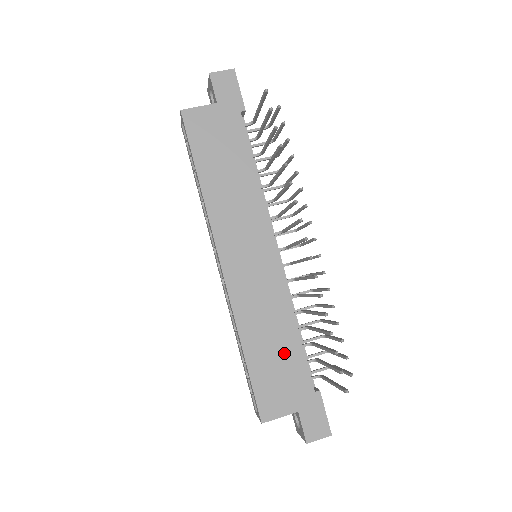
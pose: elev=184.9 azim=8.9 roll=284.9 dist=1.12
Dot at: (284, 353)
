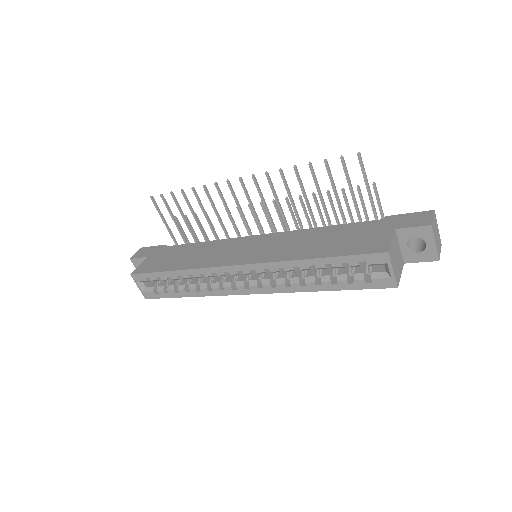
Dot at: (336, 235)
